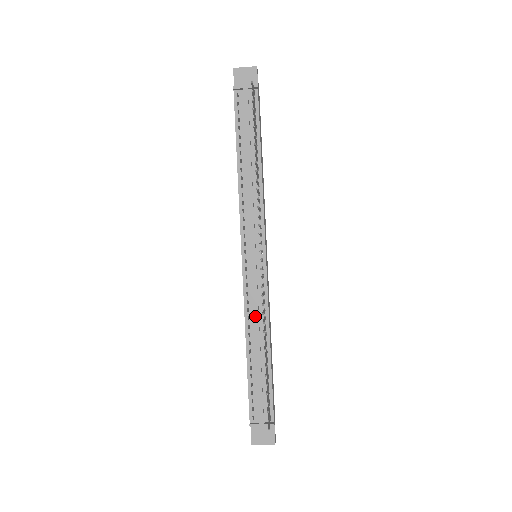
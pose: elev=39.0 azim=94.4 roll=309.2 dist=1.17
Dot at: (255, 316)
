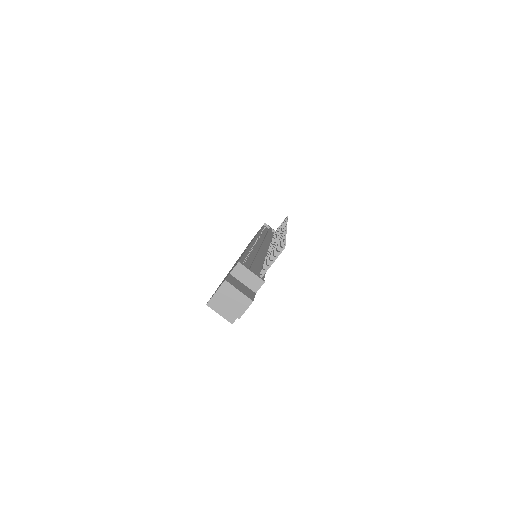
Dot at: (260, 249)
